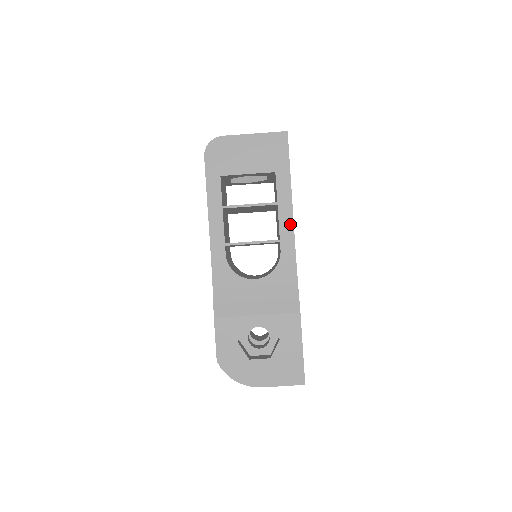
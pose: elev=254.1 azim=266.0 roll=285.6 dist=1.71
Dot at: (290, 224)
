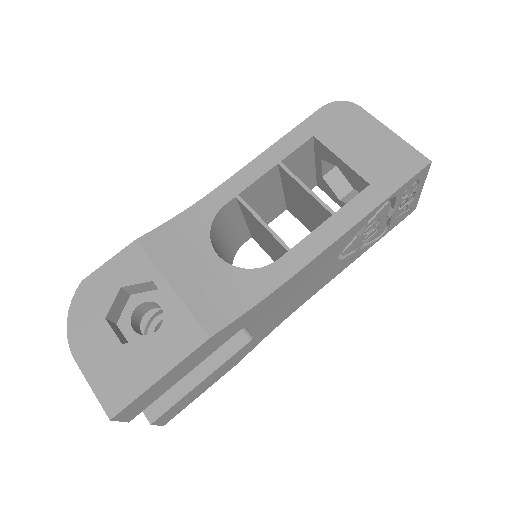
Dot at: (320, 246)
